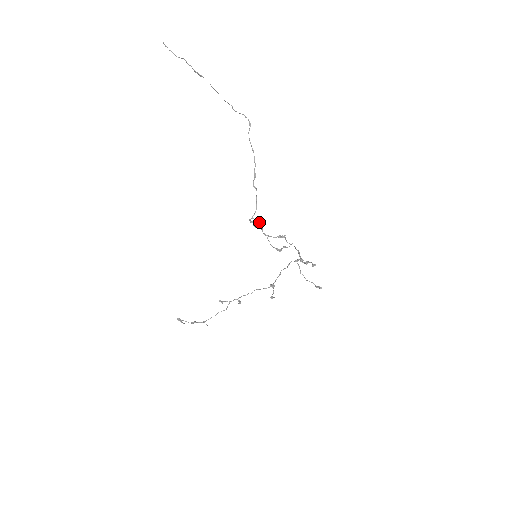
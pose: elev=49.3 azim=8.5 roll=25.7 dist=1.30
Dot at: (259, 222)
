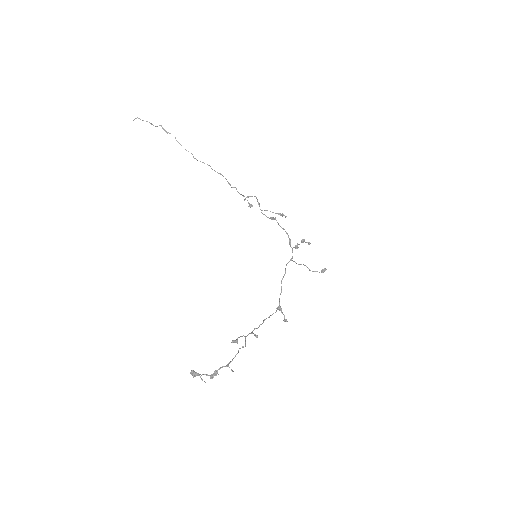
Dot at: (254, 196)
